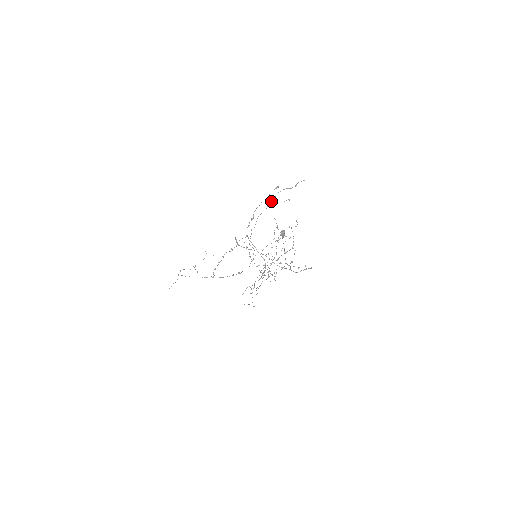
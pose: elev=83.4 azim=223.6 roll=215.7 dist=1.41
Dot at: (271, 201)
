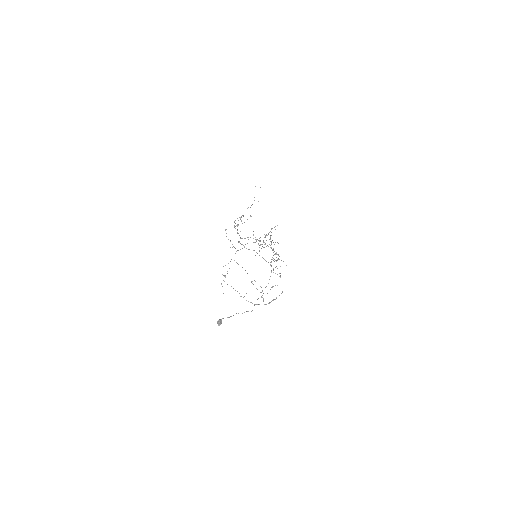
Dot at: (235, 226)
